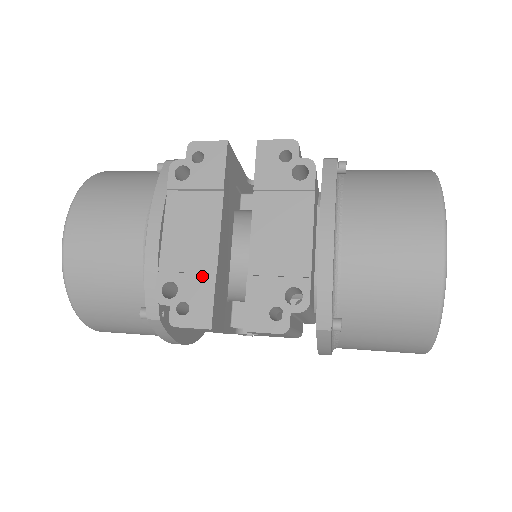
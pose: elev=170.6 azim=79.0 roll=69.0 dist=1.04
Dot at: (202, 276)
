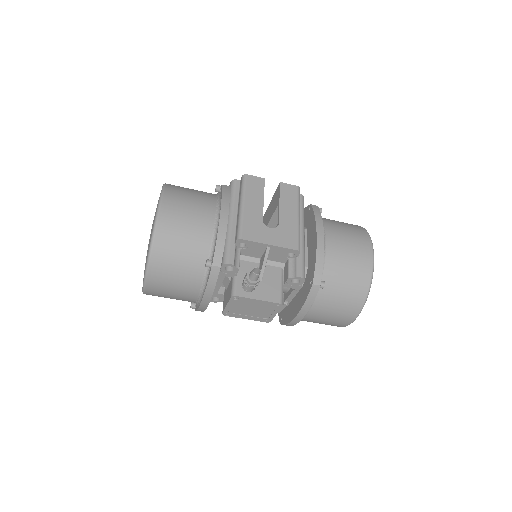
Dot at: occluded
